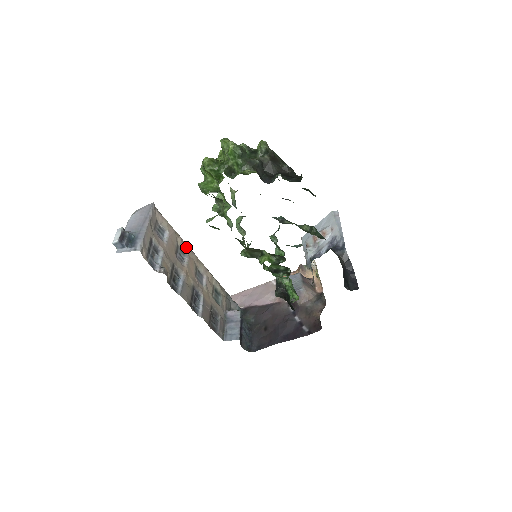
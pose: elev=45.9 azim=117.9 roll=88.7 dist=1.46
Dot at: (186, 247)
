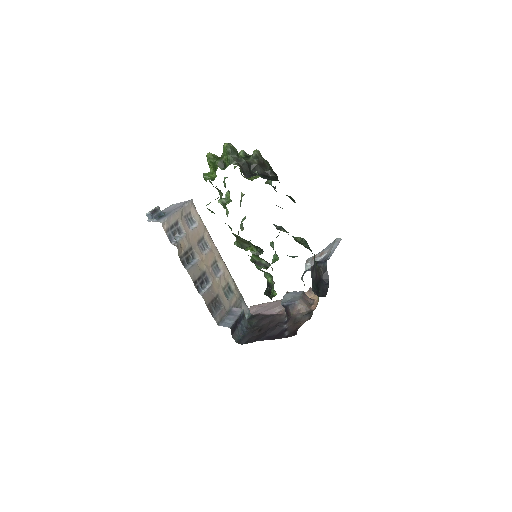
Dot at: (211, 242)
